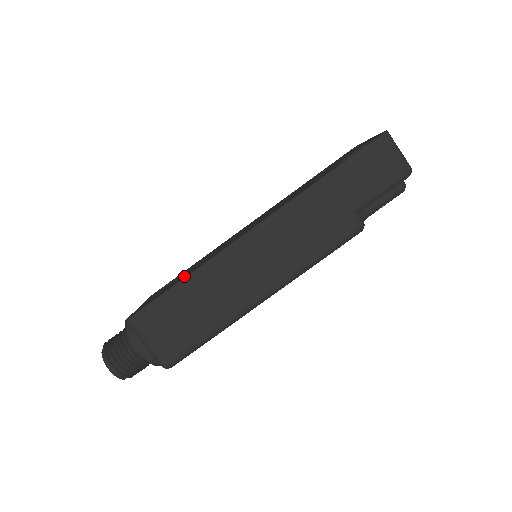
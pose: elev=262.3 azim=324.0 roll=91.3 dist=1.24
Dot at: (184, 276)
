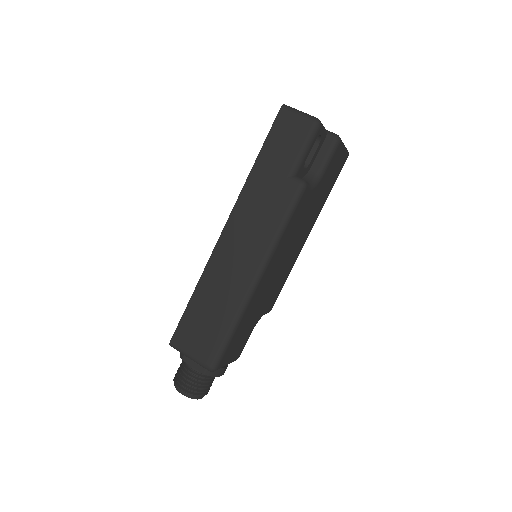
Dot at: occluded
